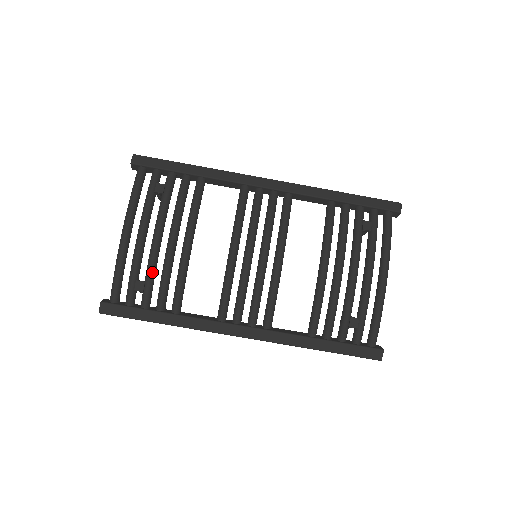
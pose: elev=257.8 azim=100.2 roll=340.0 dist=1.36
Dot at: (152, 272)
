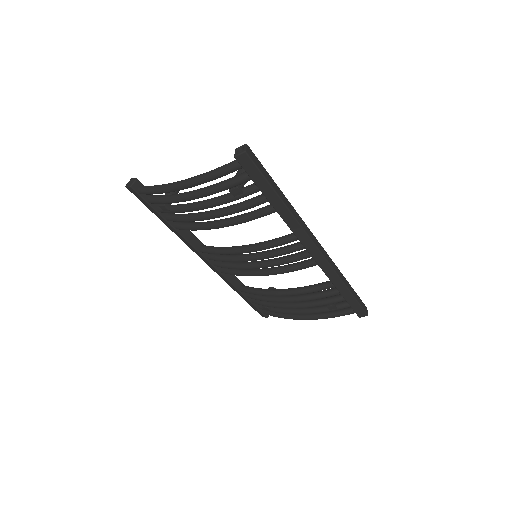
Dot at: (179, 212)
